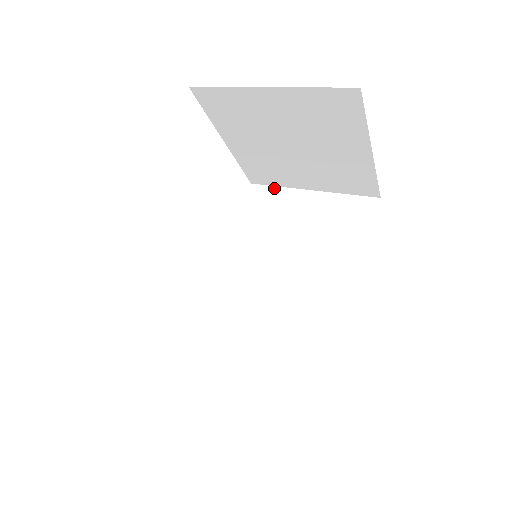
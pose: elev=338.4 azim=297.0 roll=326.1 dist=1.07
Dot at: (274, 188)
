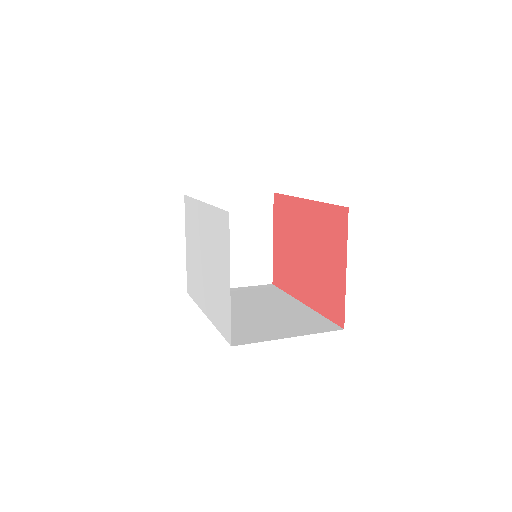
Dot at: occluded
